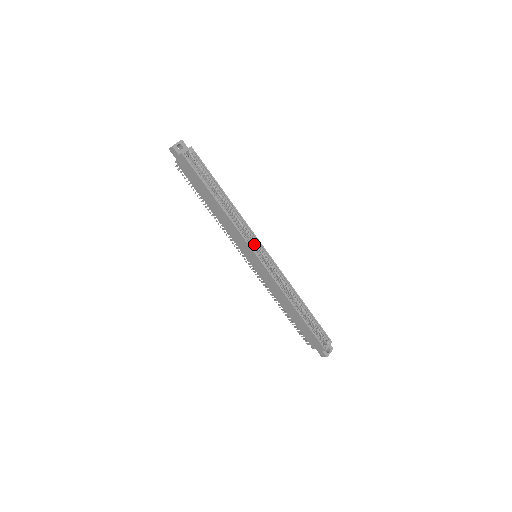
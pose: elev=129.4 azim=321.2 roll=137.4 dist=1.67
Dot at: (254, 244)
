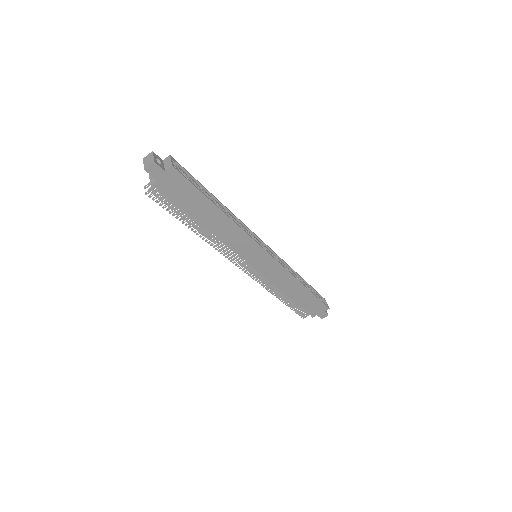
Dot at: occluded
